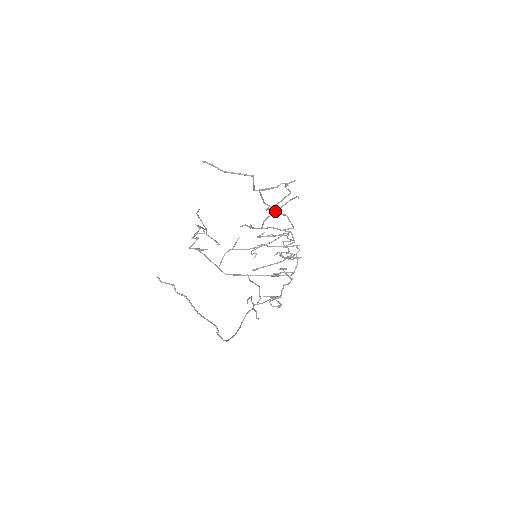
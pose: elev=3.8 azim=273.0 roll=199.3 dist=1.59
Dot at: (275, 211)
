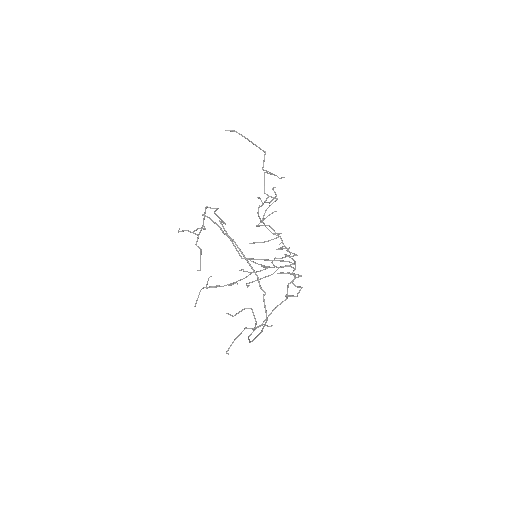
Dot at: (273, 202)
